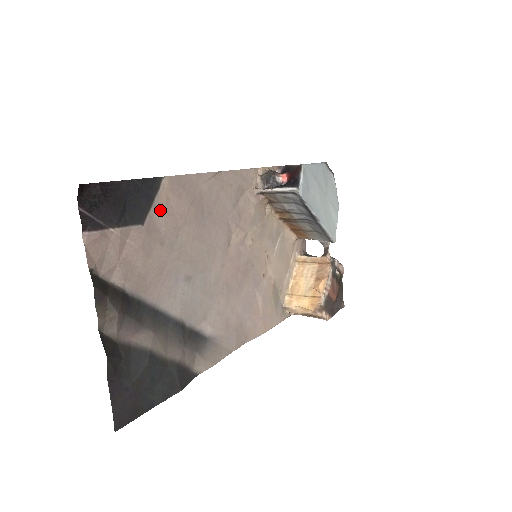
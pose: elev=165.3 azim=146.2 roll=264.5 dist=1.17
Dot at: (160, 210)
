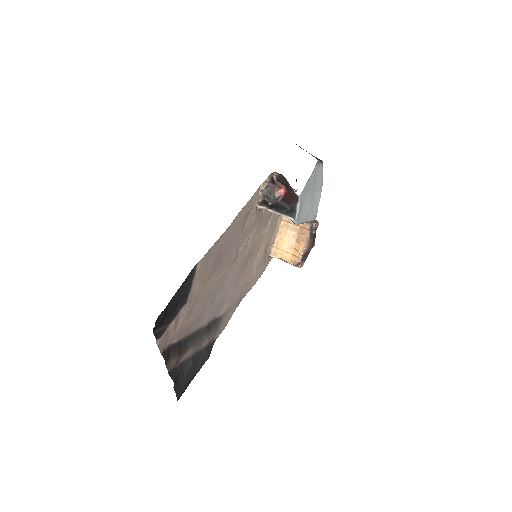
Dot at: (196, 284)
